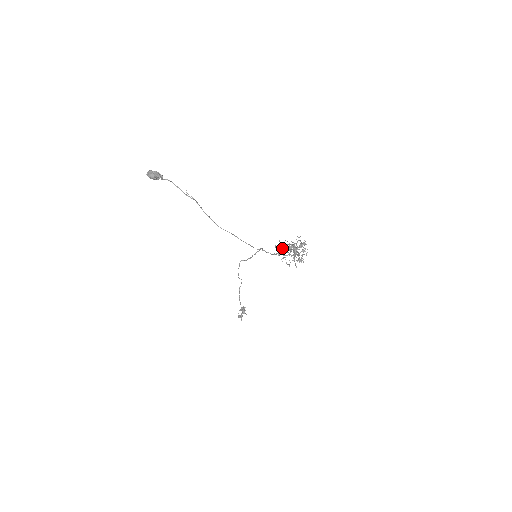
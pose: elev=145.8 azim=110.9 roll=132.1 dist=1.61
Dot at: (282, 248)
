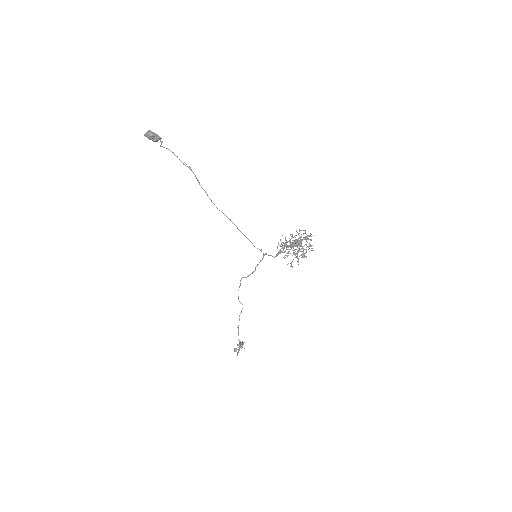
Dot at: (285, 243)
